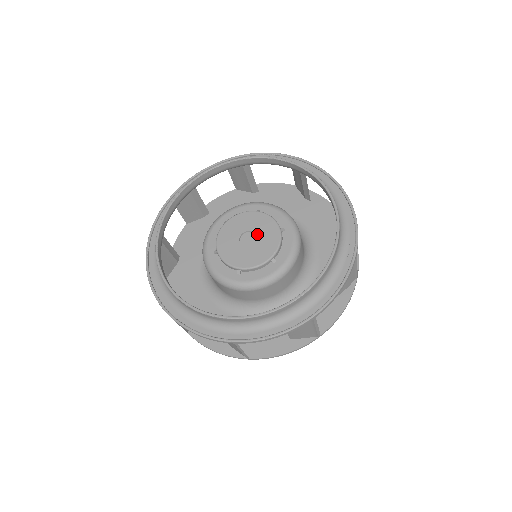
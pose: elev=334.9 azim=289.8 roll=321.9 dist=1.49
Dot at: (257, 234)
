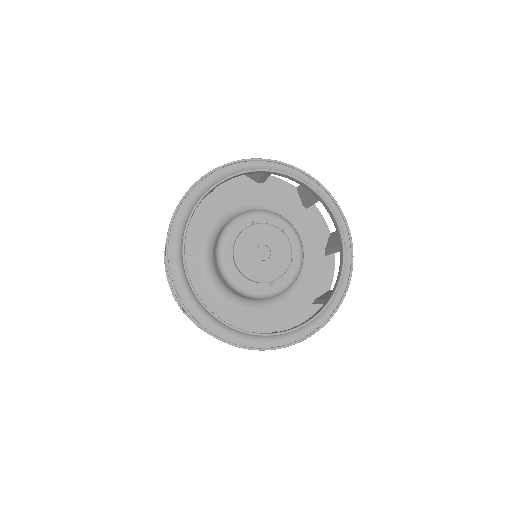
Dot at: (268, 245)
